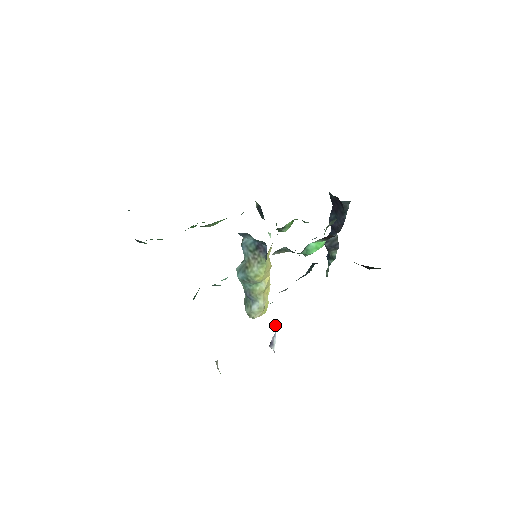
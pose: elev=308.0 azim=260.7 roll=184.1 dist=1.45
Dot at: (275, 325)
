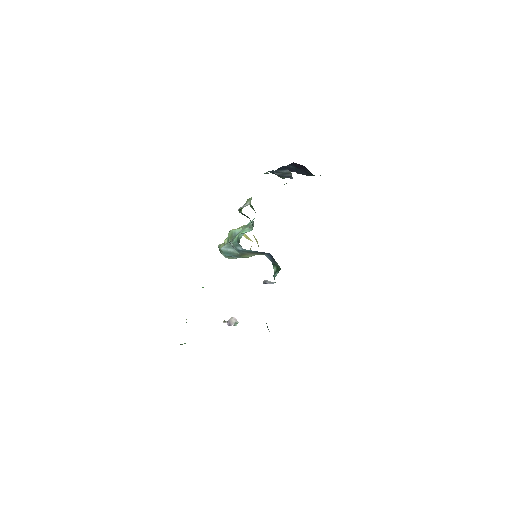
Dot at: occluded
